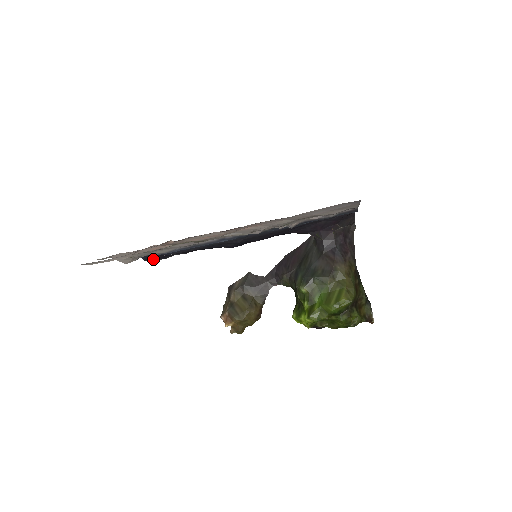
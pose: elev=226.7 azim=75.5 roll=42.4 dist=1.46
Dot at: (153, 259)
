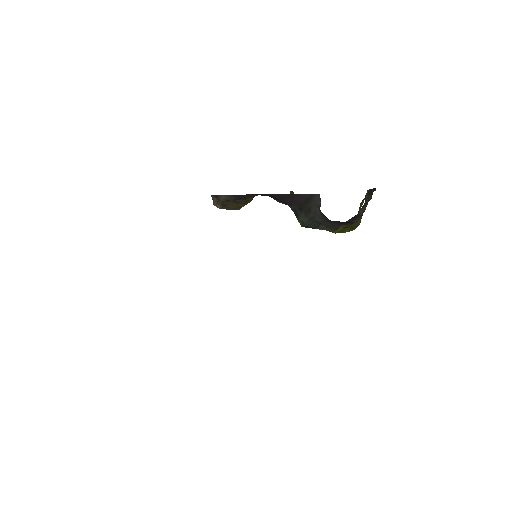
Dot at: occluded
